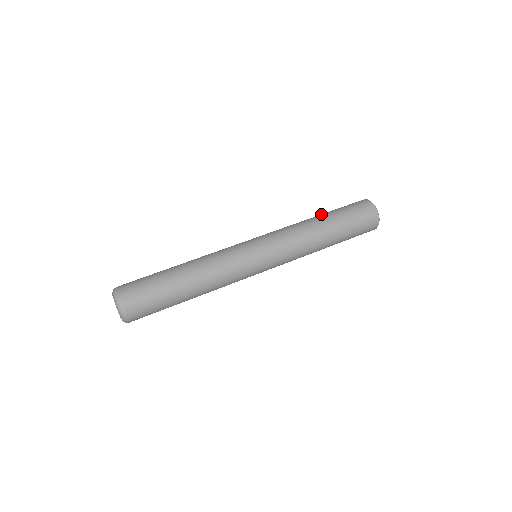
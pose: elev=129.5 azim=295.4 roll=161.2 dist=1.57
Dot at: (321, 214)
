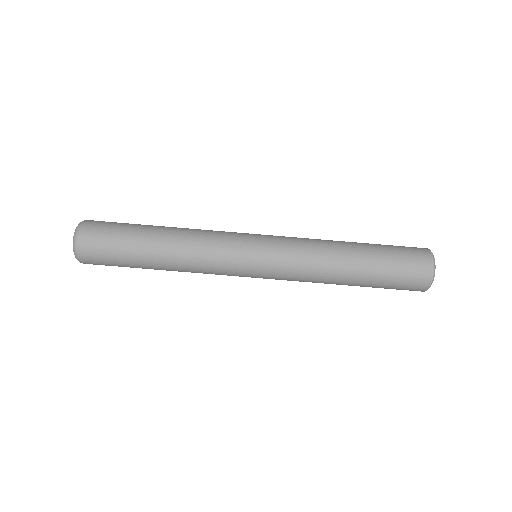
Dot at: occluded
